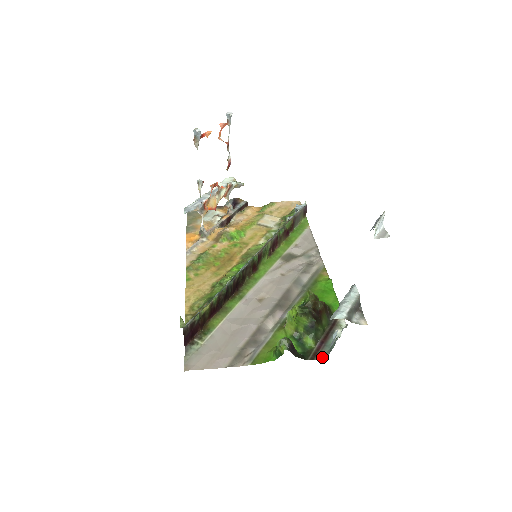
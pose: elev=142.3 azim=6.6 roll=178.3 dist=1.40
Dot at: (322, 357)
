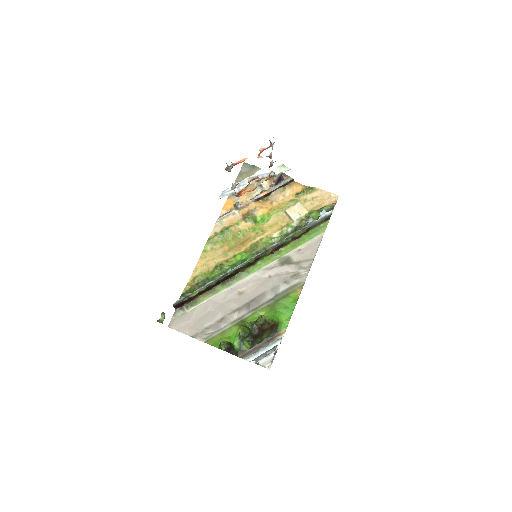
Dot at: occluded
